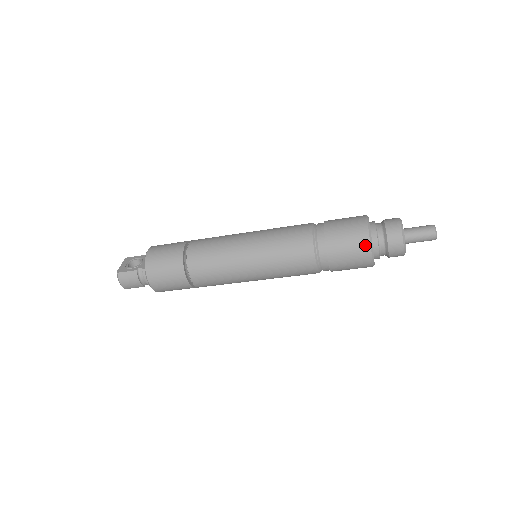
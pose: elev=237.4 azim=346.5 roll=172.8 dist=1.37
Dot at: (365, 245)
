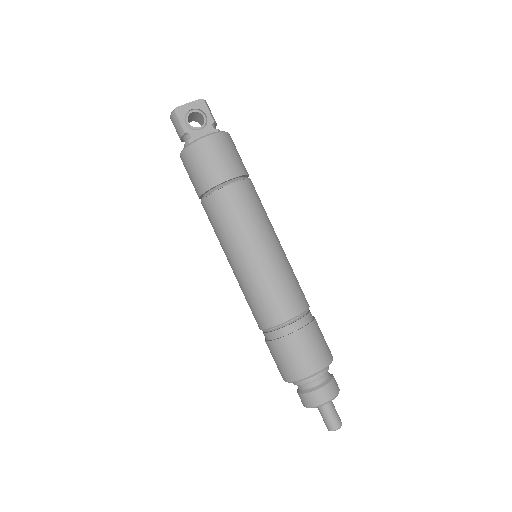
Dot at: (288, 377)
